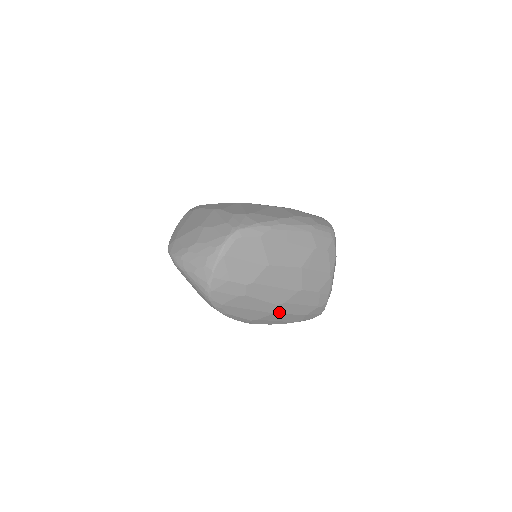
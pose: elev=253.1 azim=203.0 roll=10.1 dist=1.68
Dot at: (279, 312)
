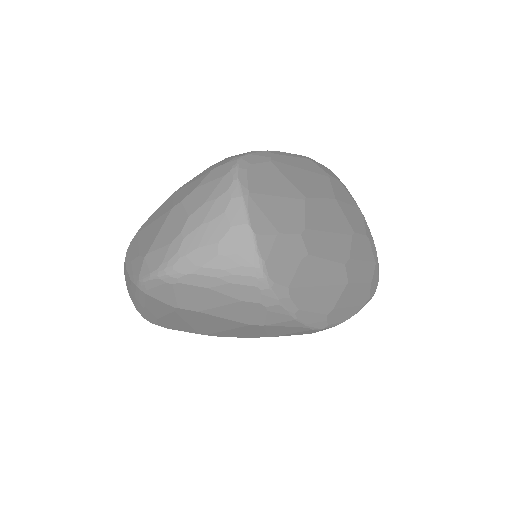
Dot at: (350, 281)
